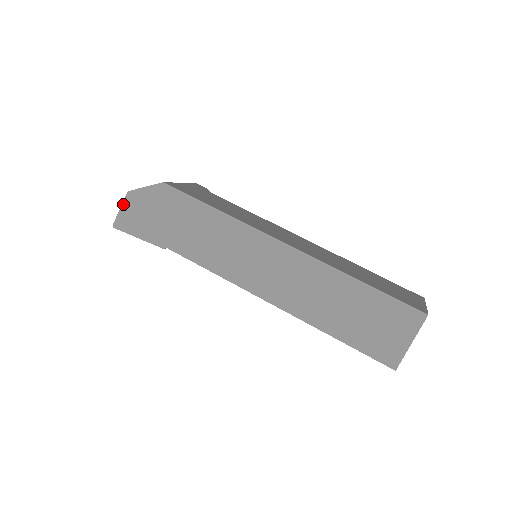
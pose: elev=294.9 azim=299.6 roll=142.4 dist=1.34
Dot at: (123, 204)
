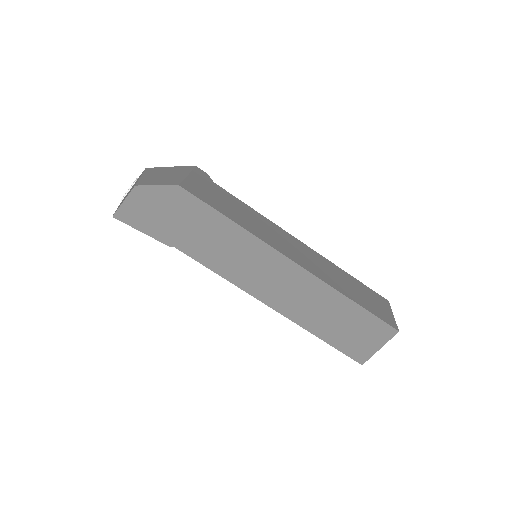
Dot at: (128, 197)
